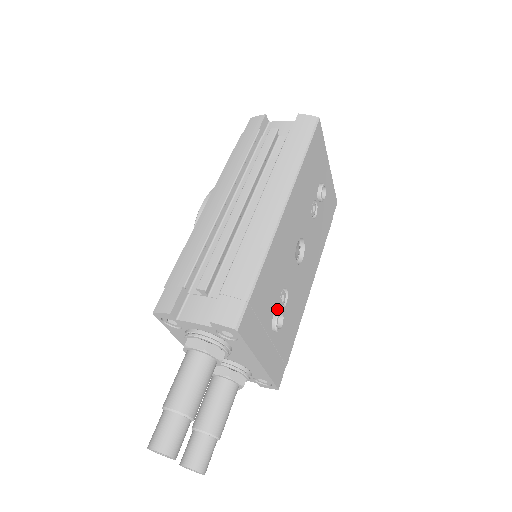
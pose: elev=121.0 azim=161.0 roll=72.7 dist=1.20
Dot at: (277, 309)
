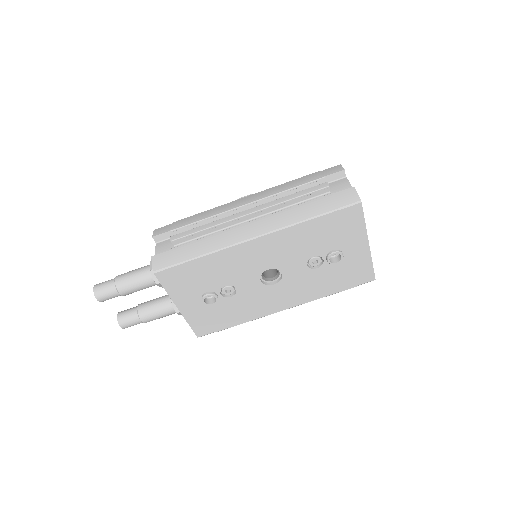
Dot at: (215, 292)
